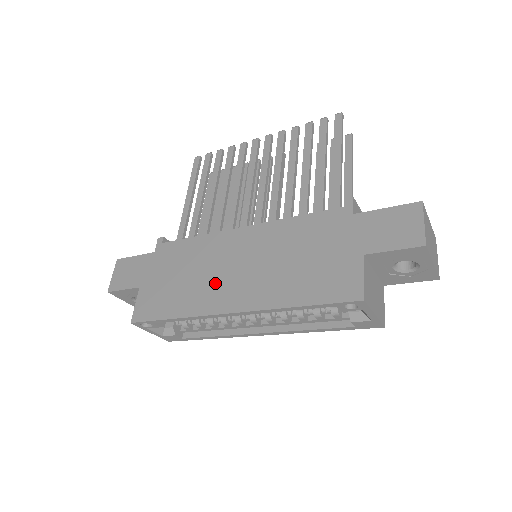
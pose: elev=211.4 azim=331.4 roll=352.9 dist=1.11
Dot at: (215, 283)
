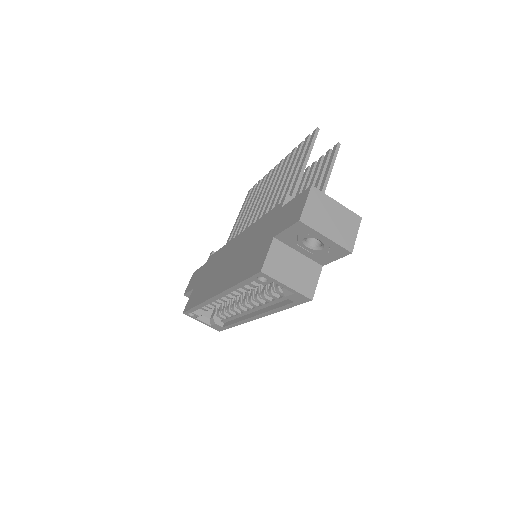
Dot at: (216, 277)
